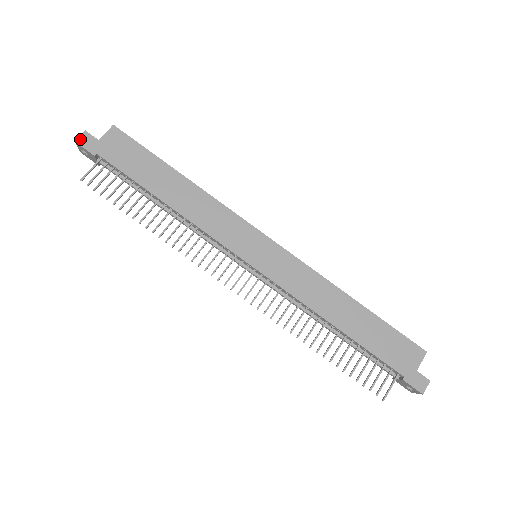
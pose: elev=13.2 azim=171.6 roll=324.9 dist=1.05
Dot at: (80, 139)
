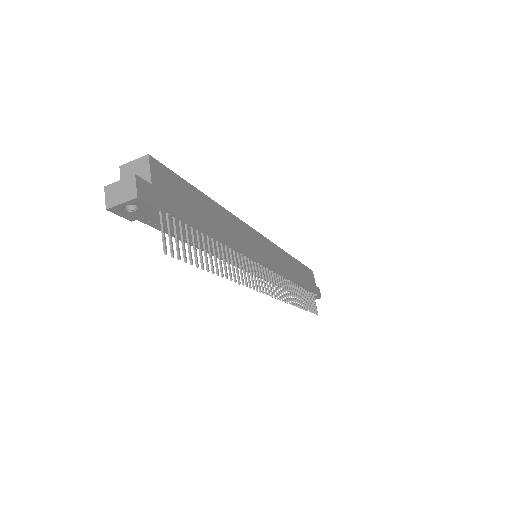
Dot at: (139, 191)
